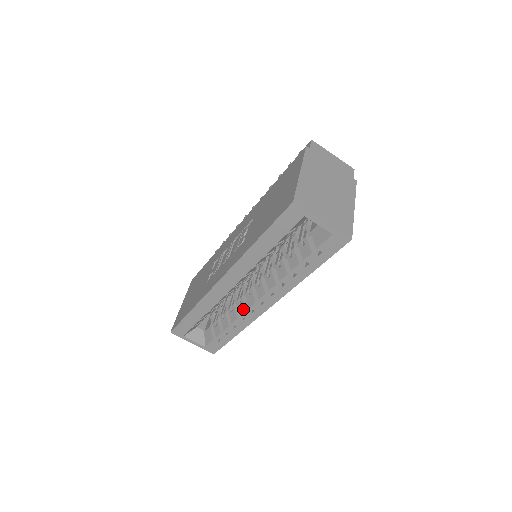
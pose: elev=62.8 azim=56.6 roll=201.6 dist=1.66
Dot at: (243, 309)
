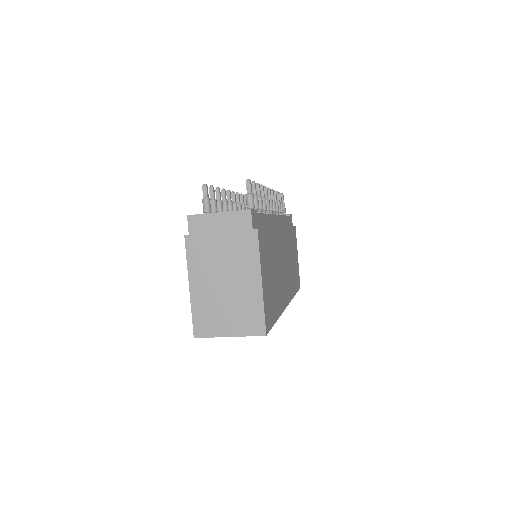
Dot at: occluded
